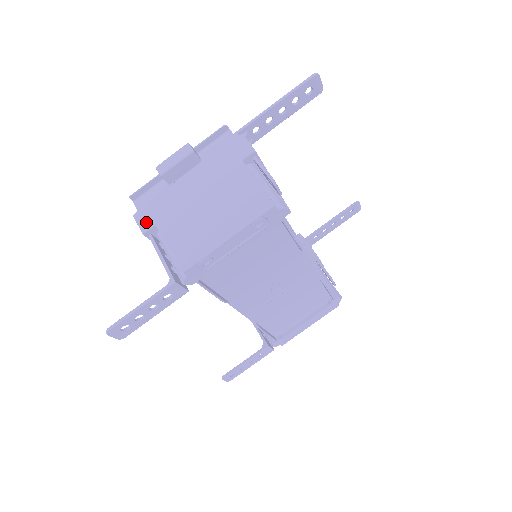
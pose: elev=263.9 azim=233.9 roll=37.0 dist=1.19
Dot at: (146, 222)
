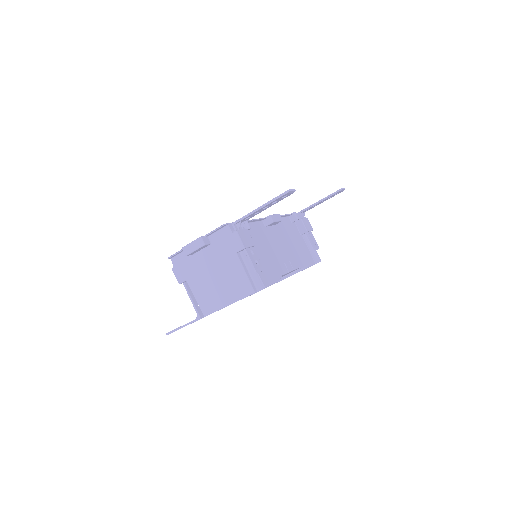
Dot at: (180, 277)
